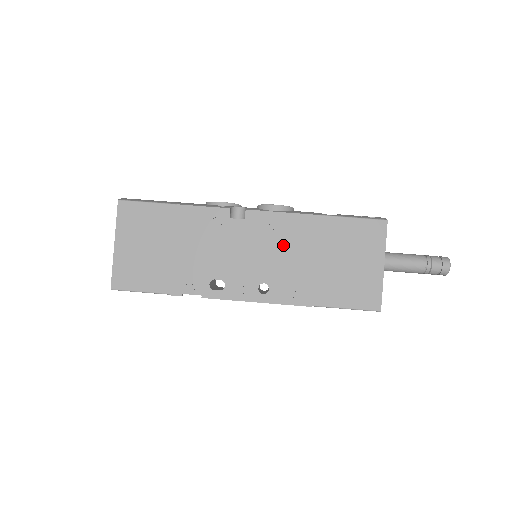
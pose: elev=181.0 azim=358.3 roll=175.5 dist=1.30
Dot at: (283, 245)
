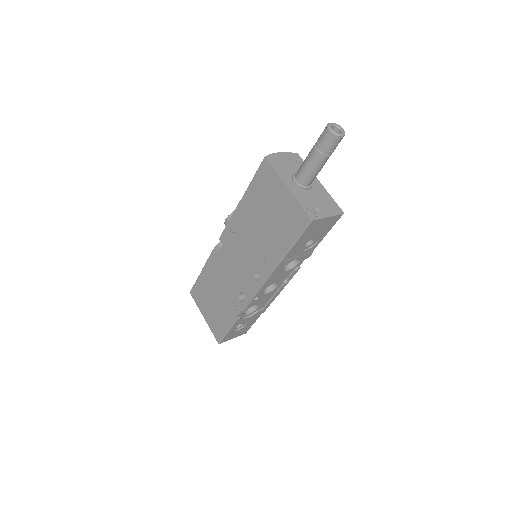
Dot at: (243, 239)
